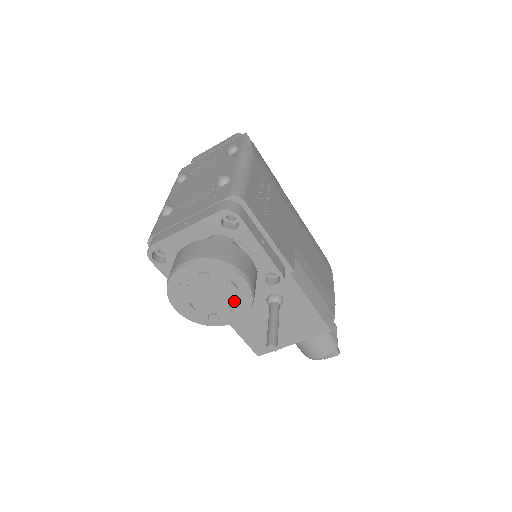
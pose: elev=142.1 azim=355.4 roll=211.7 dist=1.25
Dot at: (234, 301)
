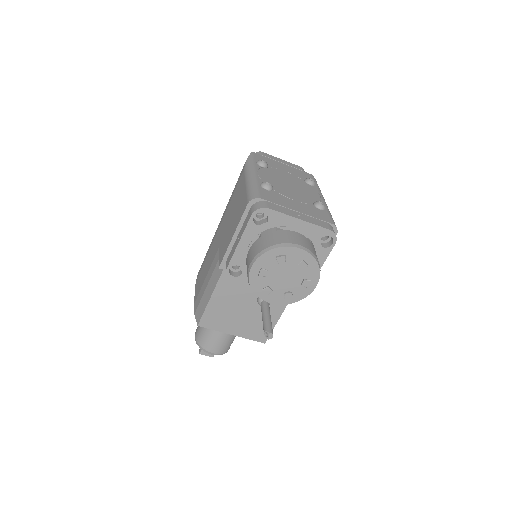
Dot at: (292, 291)
